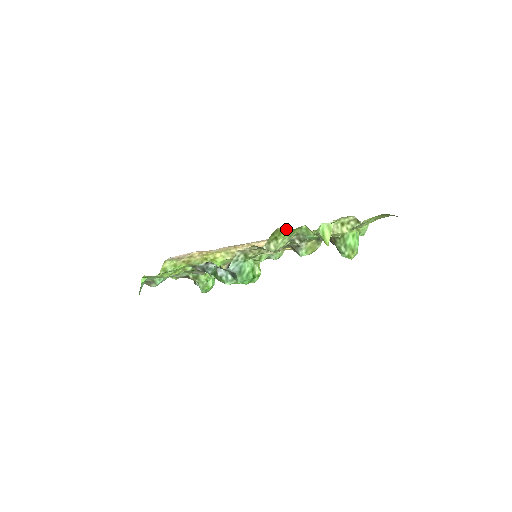
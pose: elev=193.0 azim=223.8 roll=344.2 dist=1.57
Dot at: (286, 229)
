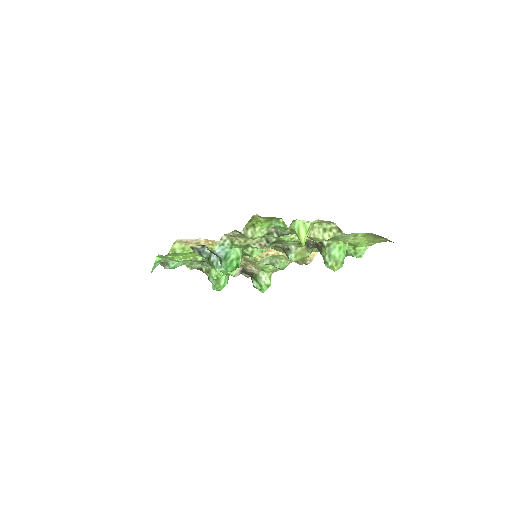
Dot at: (260, 216)
